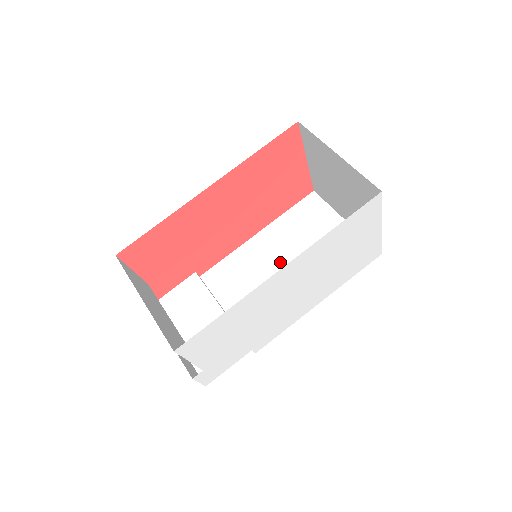
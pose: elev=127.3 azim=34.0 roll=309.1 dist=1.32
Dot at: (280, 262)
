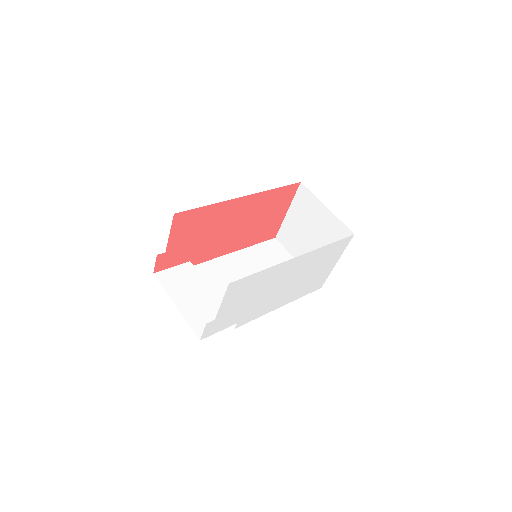
Dot at: occluded
